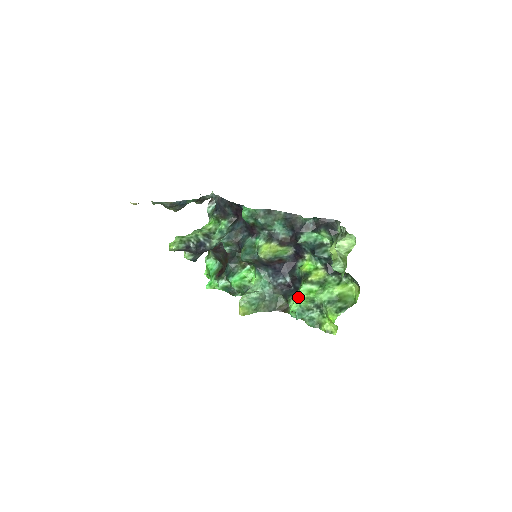
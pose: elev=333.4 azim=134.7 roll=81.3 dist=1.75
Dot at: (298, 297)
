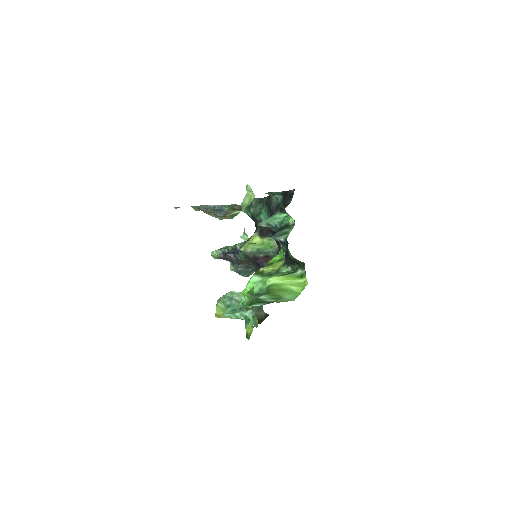
Dot at: occluded
